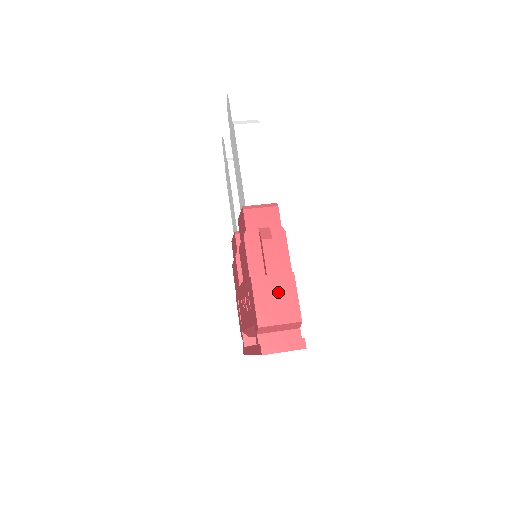
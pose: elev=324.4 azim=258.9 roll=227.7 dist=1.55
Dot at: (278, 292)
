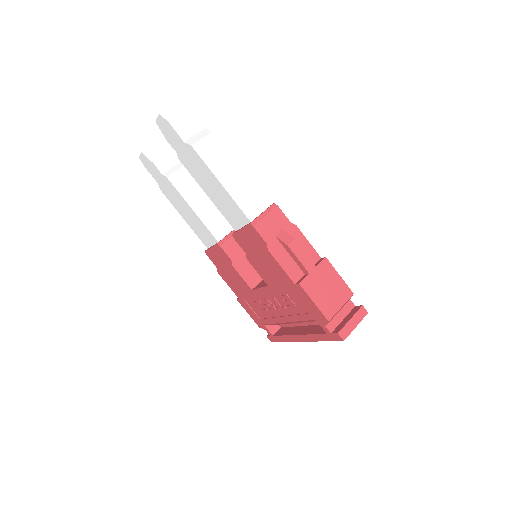
Dot at: (325, 282)
